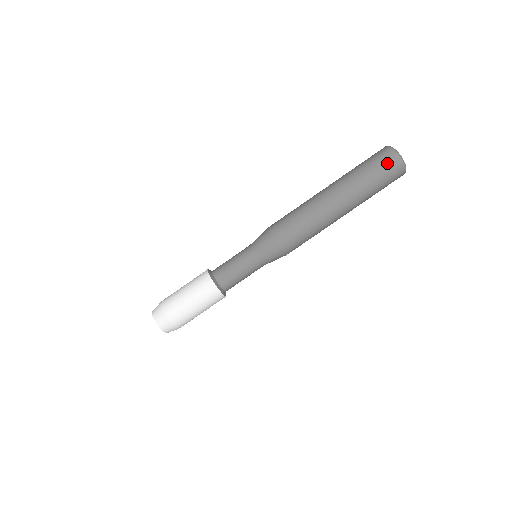
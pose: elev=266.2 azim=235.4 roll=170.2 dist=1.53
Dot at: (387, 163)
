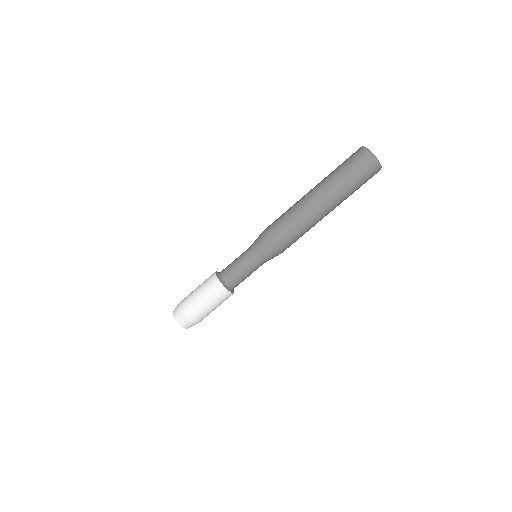
Dot at: (360, 161)
